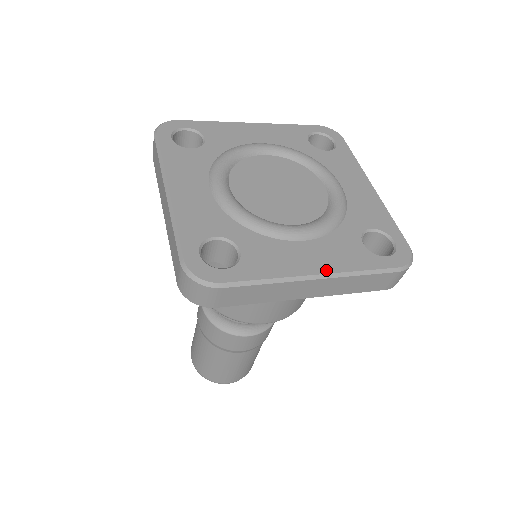
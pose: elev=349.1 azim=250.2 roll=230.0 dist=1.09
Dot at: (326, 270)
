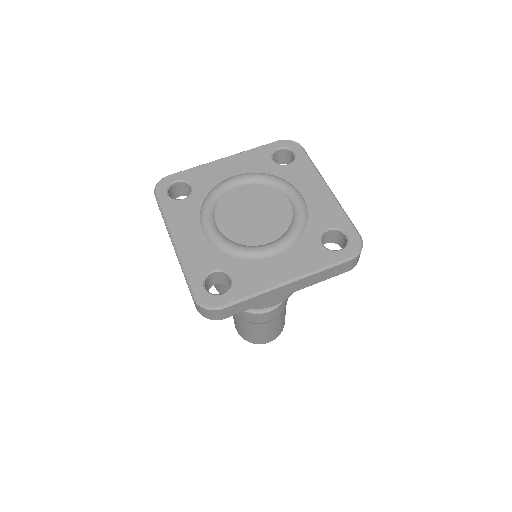
Dot at: (295, 275)
